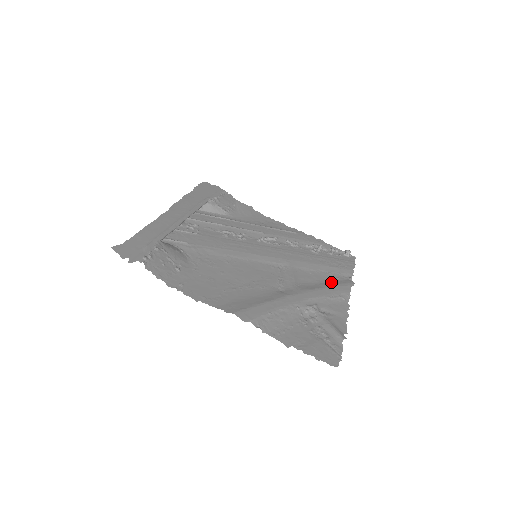
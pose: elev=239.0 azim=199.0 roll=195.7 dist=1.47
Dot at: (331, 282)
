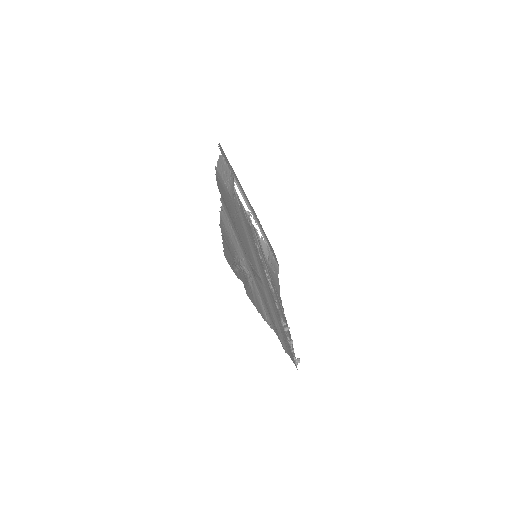
Dot at: occluded
